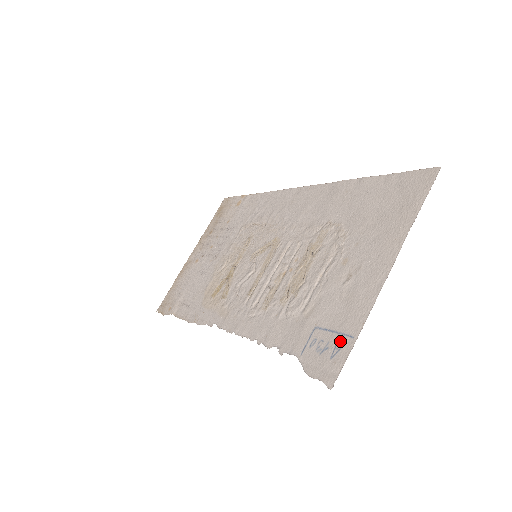
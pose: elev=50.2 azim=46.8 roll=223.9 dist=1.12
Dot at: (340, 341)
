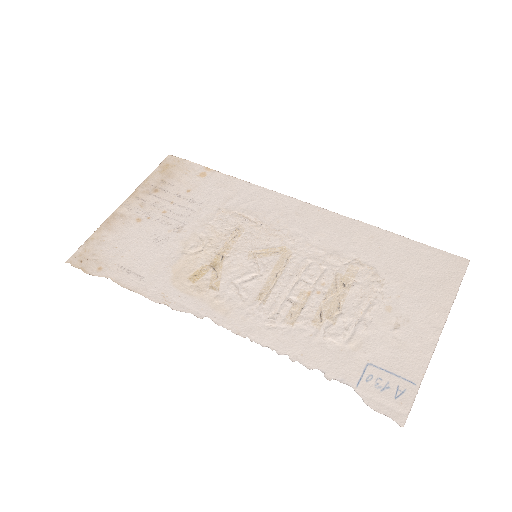
Dot at: (402, 384)
